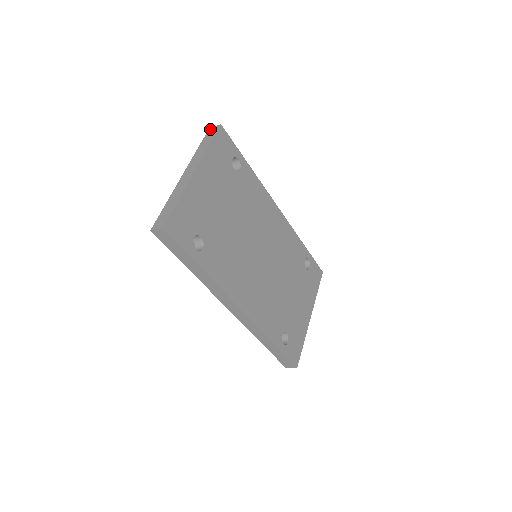
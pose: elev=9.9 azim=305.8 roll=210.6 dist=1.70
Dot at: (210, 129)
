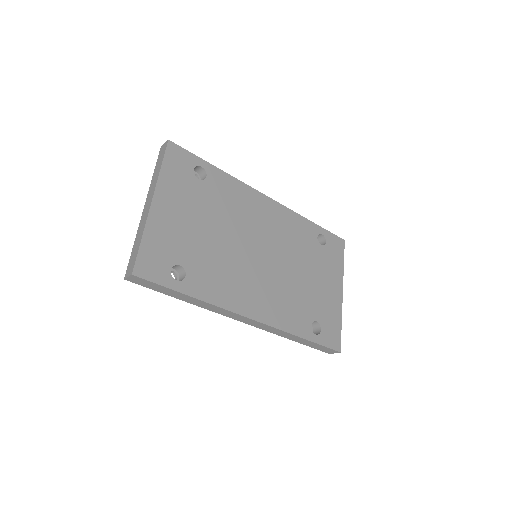
Dot at: (161, 148)
